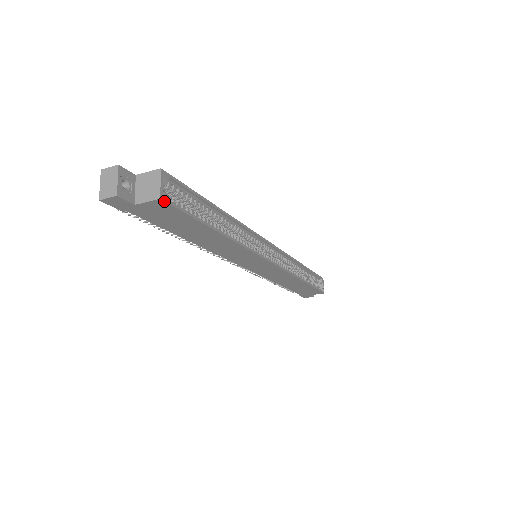
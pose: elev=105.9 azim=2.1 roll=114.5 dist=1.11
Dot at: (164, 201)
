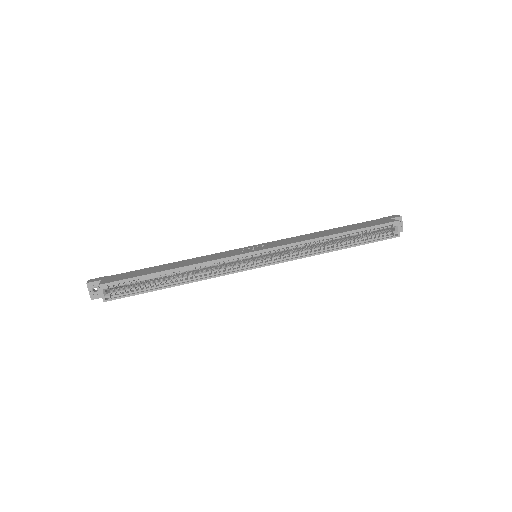
Dot at: occluded
